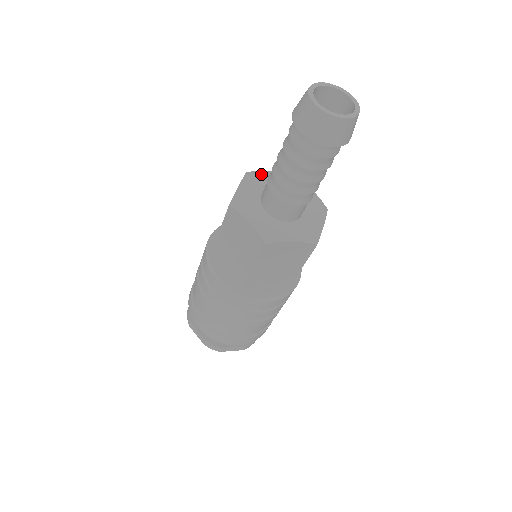
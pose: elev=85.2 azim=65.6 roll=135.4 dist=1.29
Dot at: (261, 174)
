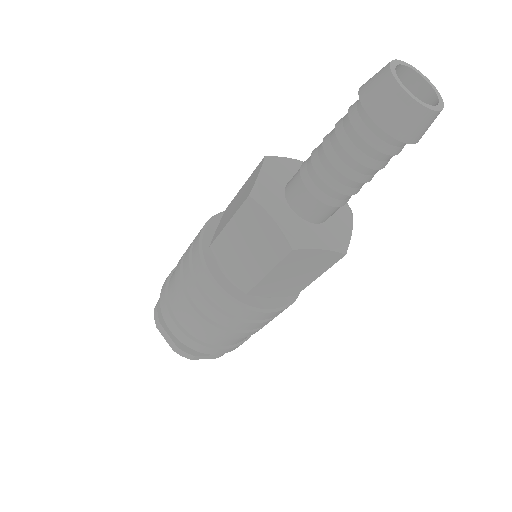
Dot at: occluded
